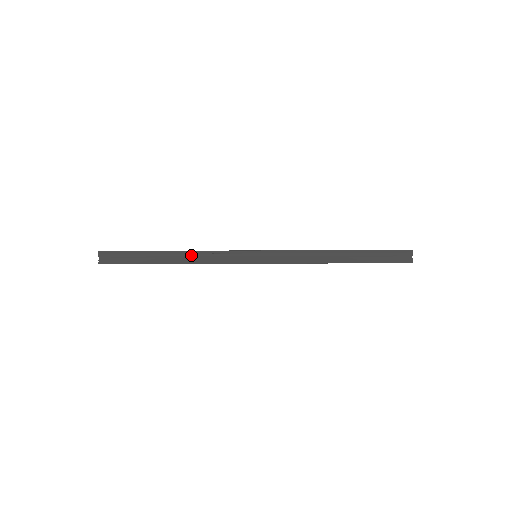
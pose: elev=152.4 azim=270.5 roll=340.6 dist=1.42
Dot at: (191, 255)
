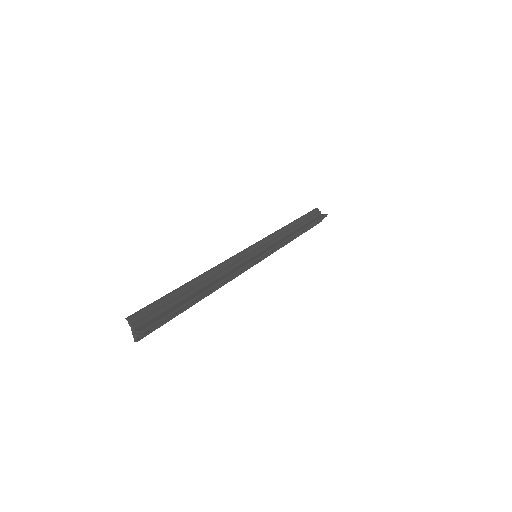
Dot at: occluded
